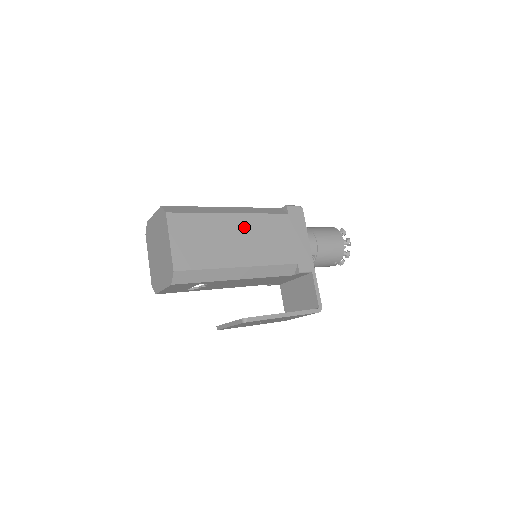
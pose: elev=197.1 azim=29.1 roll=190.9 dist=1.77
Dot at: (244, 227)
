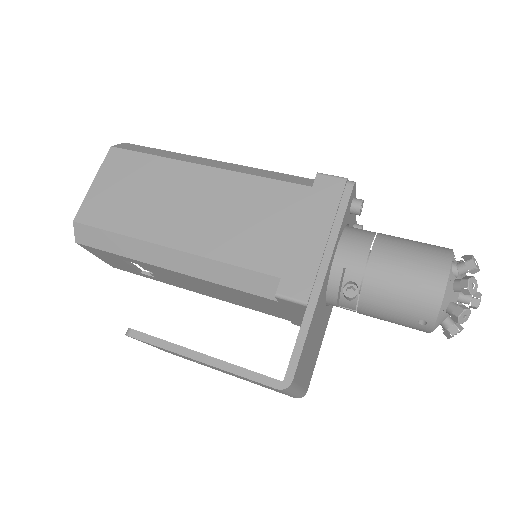
Dot at: (211, 189)
